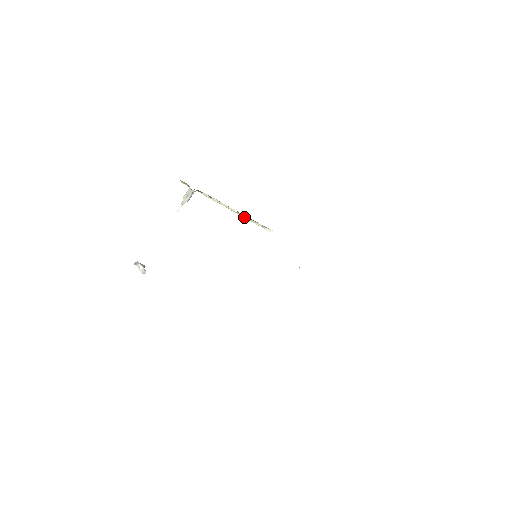
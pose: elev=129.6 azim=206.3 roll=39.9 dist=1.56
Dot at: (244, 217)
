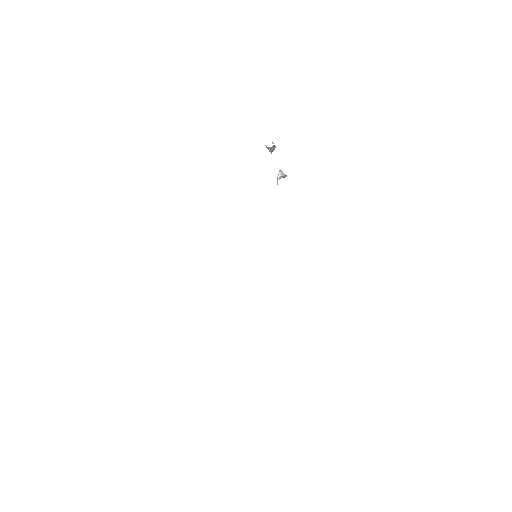
Dot at: occluded
